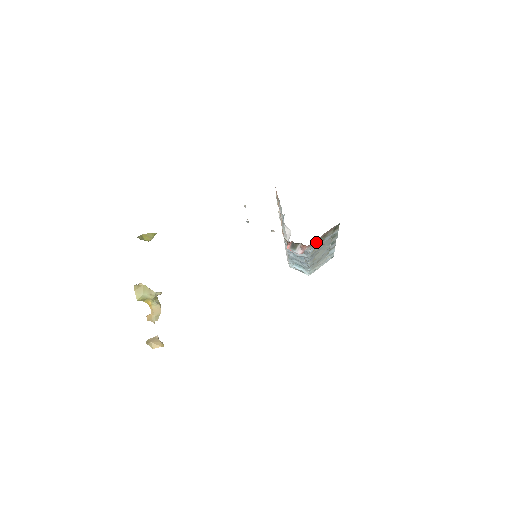
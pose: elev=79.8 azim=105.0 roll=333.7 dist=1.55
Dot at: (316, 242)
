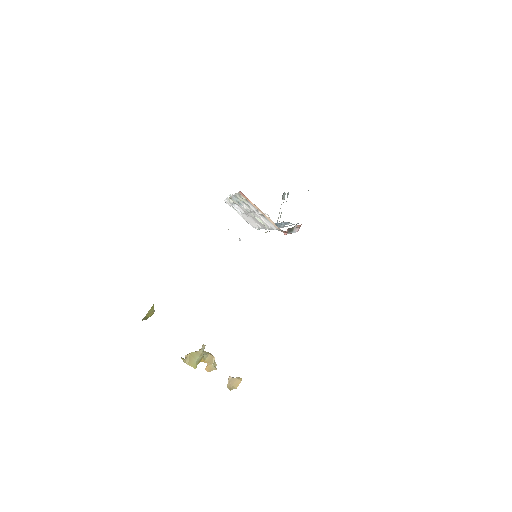
Dot at: occluded
